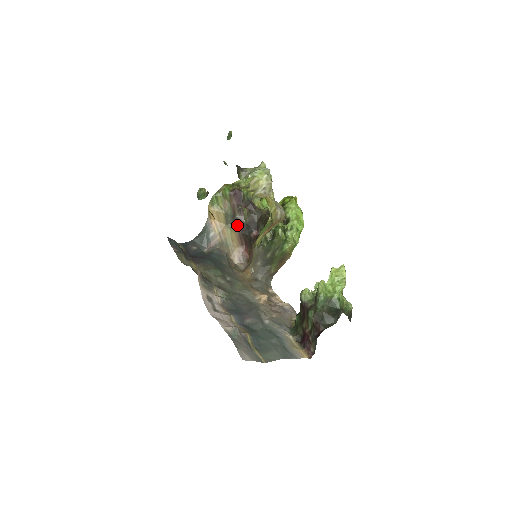
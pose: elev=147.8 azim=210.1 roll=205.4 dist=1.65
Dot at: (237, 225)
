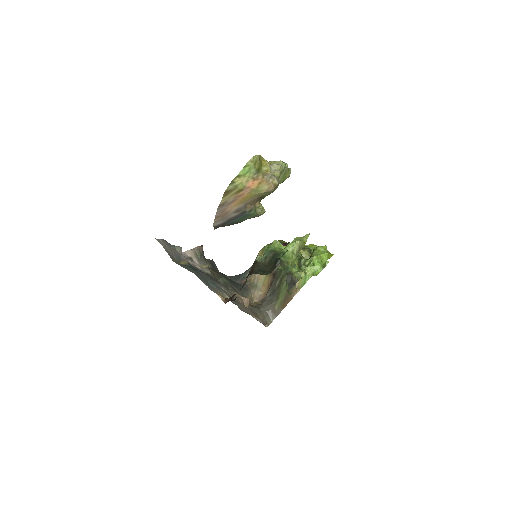
Dot at: (274, 273)
